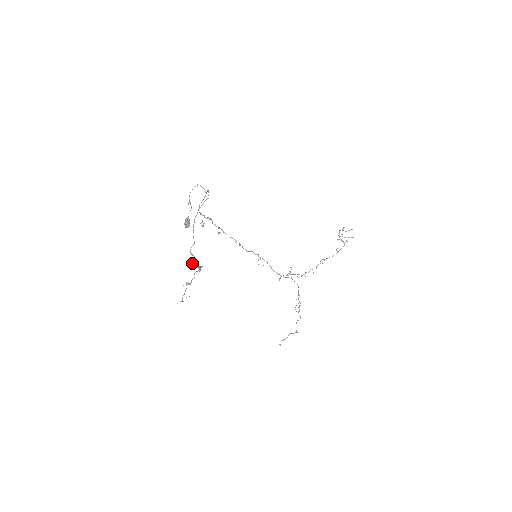
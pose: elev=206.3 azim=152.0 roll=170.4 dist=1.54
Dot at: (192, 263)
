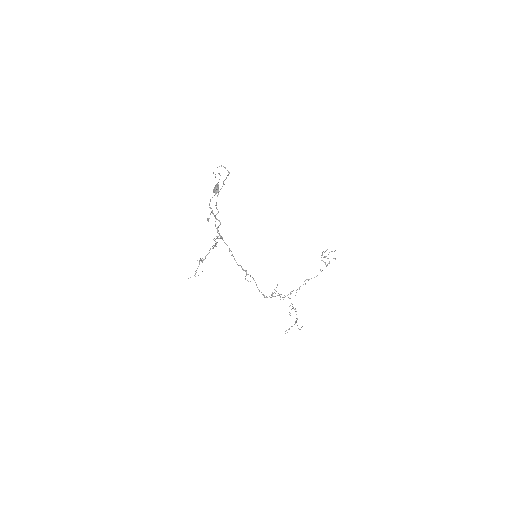
Dot at: (217, 228)
